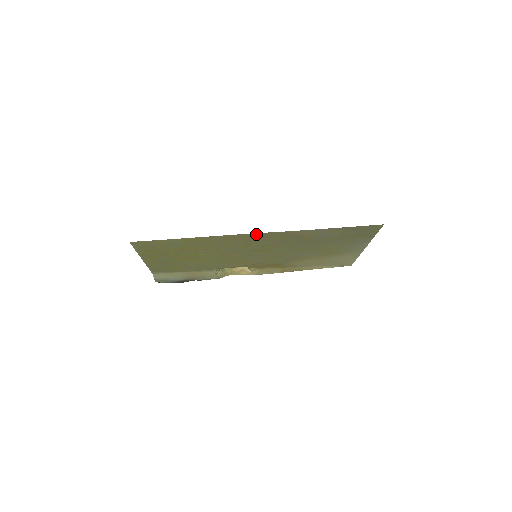
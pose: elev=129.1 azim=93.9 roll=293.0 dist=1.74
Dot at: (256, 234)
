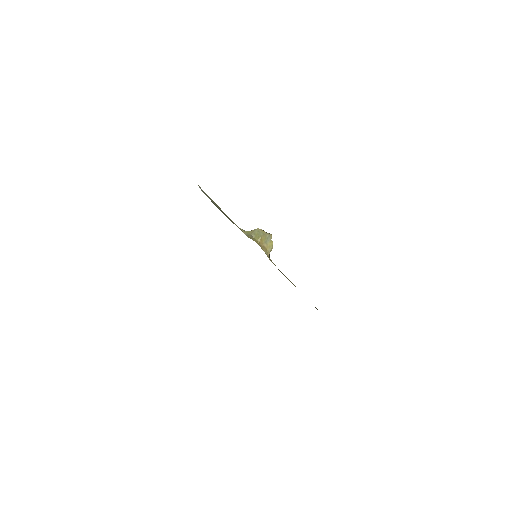
Dot at: occluded
